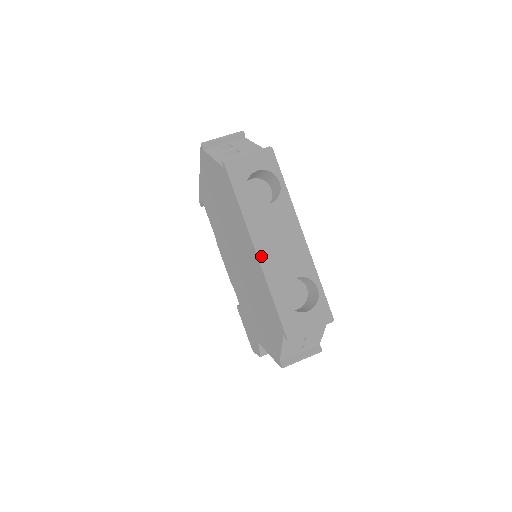
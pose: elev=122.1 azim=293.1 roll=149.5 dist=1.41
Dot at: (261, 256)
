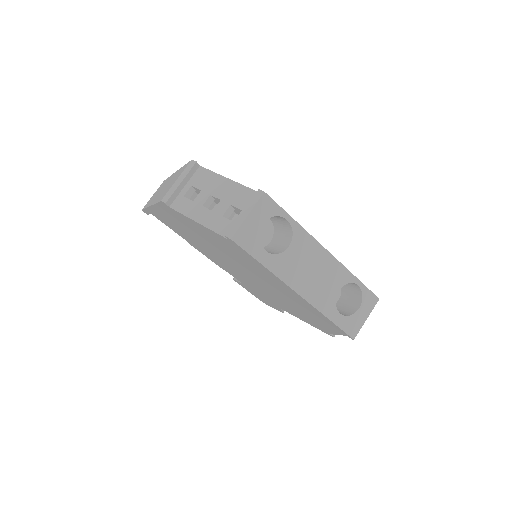
Dot at: (305, 295)
